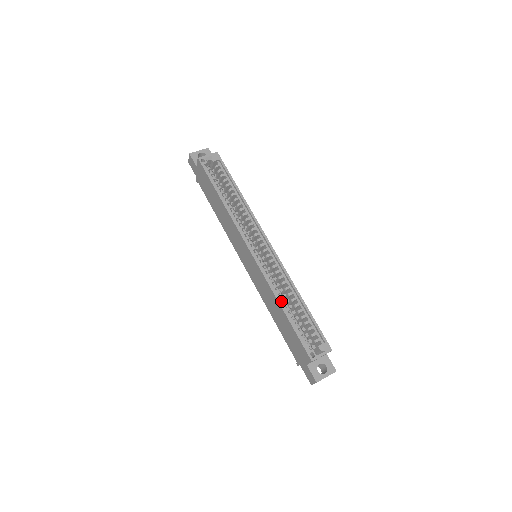
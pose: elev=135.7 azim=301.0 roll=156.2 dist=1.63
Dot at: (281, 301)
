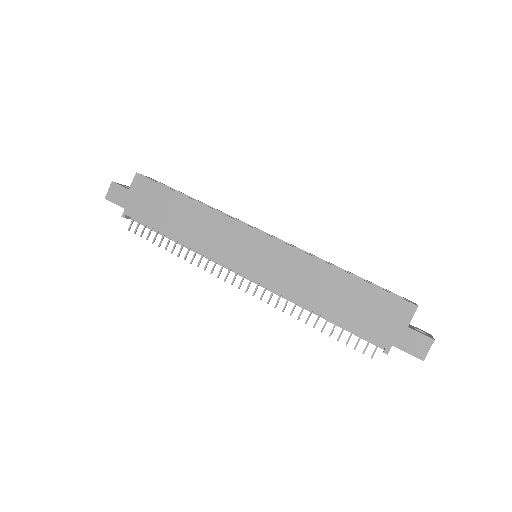
Dot at: (331, 268)
